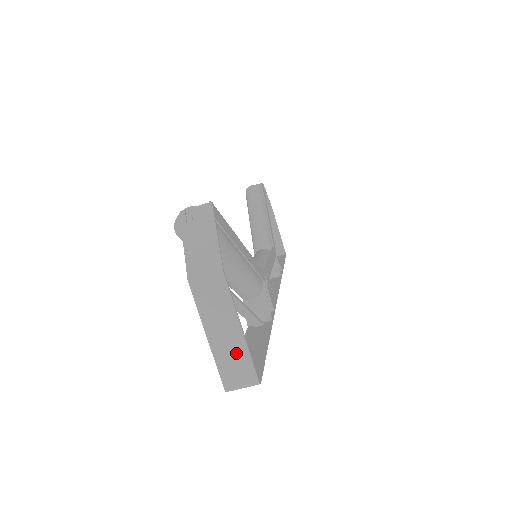
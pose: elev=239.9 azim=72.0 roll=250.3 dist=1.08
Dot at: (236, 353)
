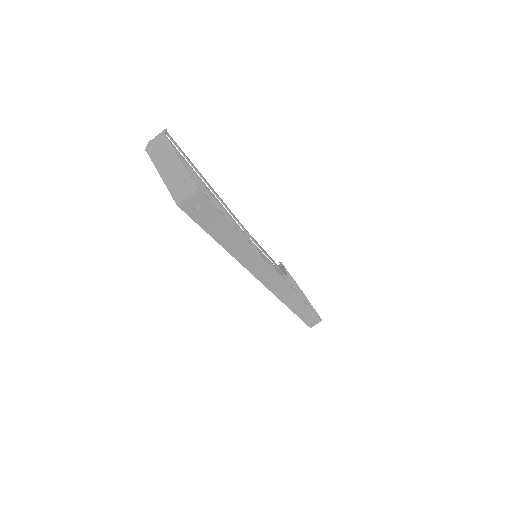
Dot at: (179, 176)
